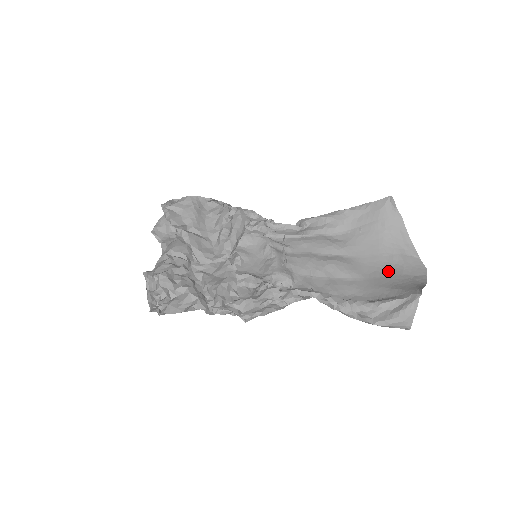
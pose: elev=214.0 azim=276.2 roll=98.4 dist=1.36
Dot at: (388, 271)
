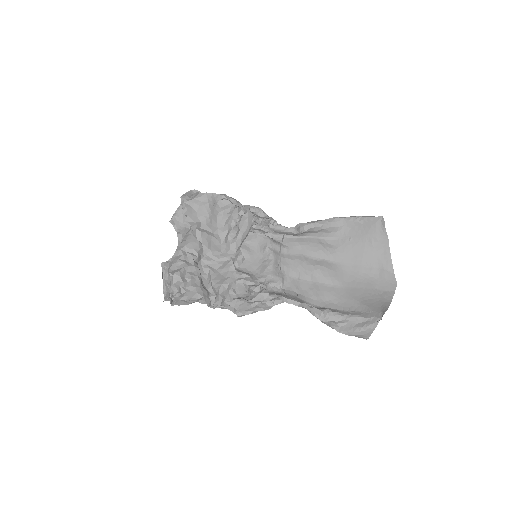
Dot at: (364, 283)
